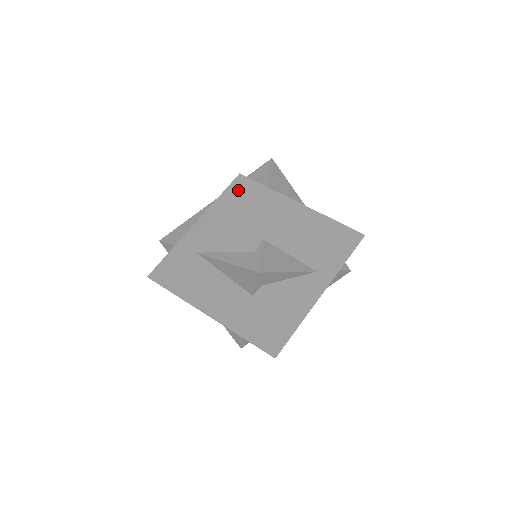
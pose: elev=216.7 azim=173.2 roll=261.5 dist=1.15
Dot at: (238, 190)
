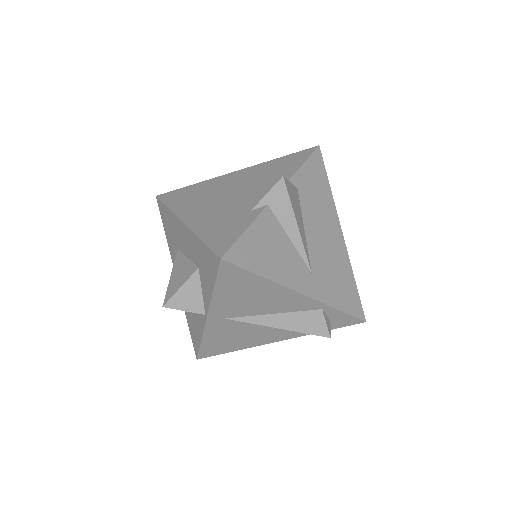
Dot at: (309, 152)
